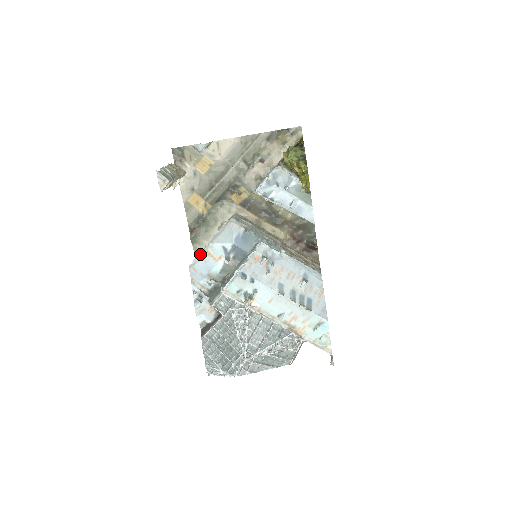
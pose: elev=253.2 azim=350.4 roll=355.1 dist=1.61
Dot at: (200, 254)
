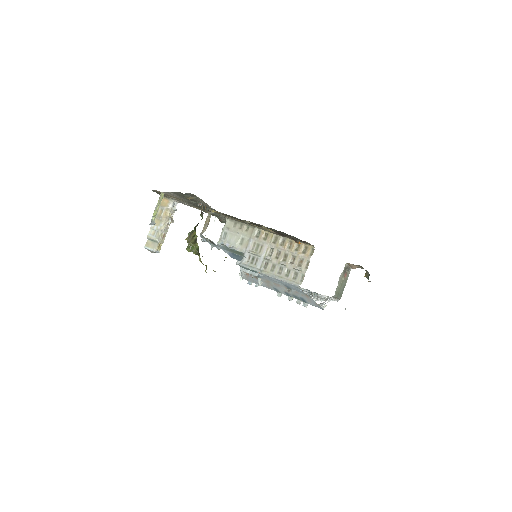
Dot at: occluded
